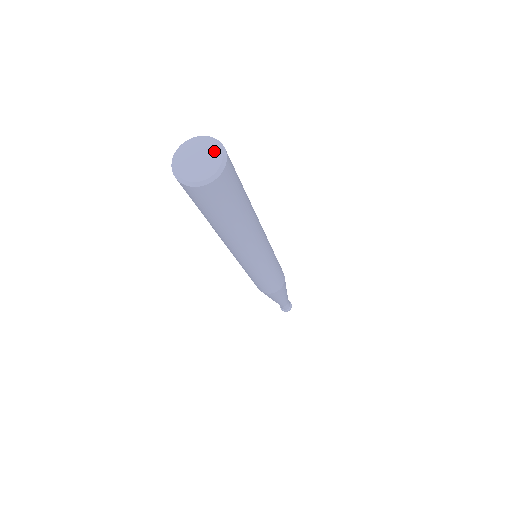
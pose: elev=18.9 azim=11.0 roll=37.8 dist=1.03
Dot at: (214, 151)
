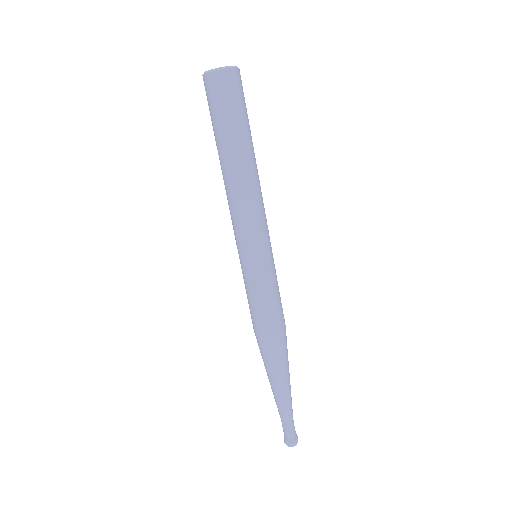
Dot at: occluded
